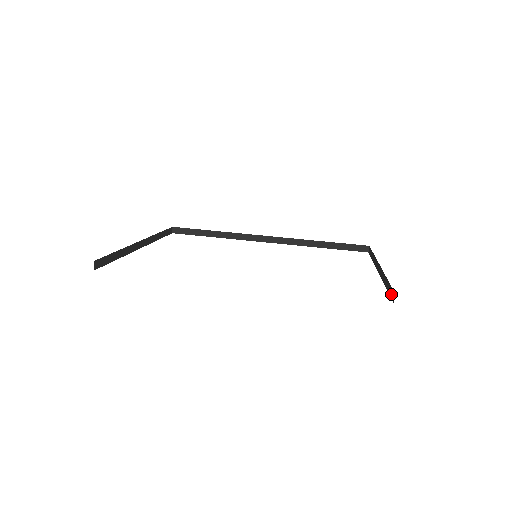
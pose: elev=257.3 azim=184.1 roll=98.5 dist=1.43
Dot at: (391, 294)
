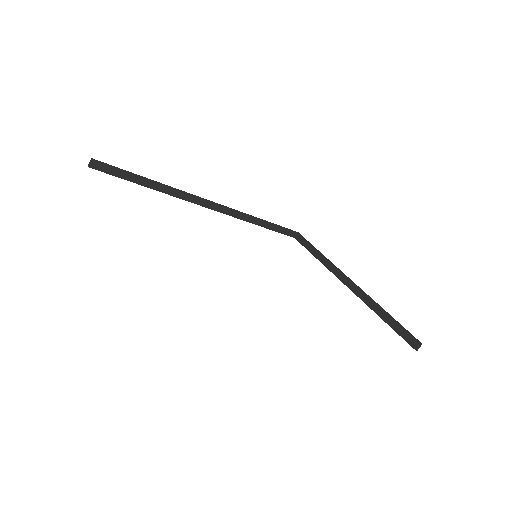
Dot at: (406, 336)
